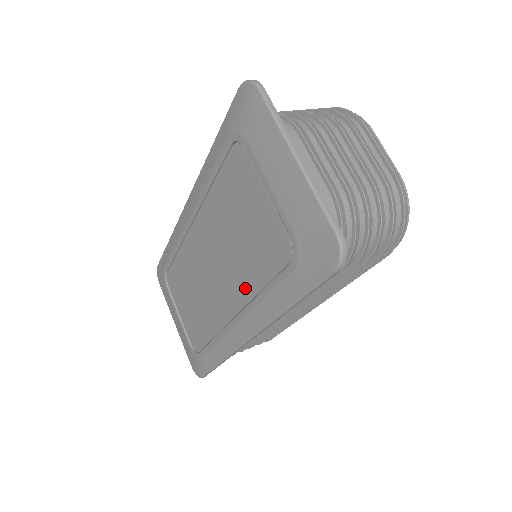
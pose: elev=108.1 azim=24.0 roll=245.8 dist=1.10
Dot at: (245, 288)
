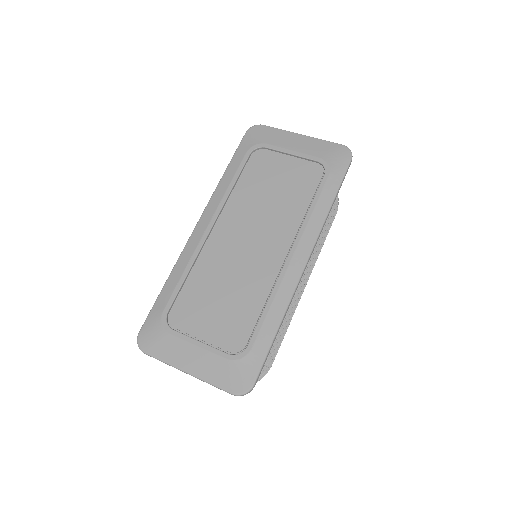
Dot at: (292, 220)
